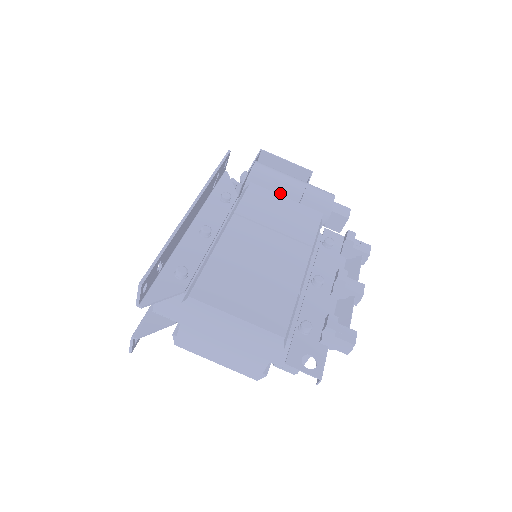
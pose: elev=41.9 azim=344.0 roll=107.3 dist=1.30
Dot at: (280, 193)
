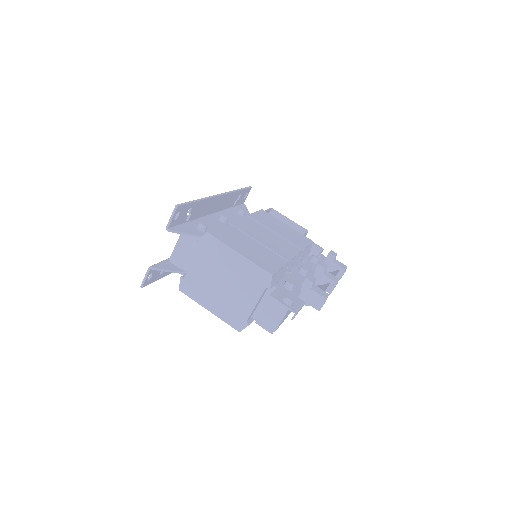
Dot at: occluded
